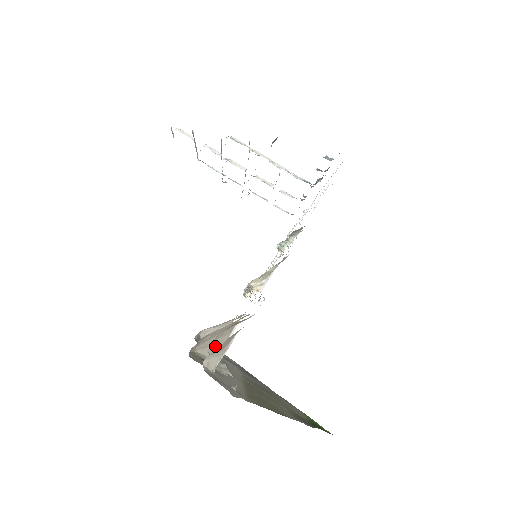
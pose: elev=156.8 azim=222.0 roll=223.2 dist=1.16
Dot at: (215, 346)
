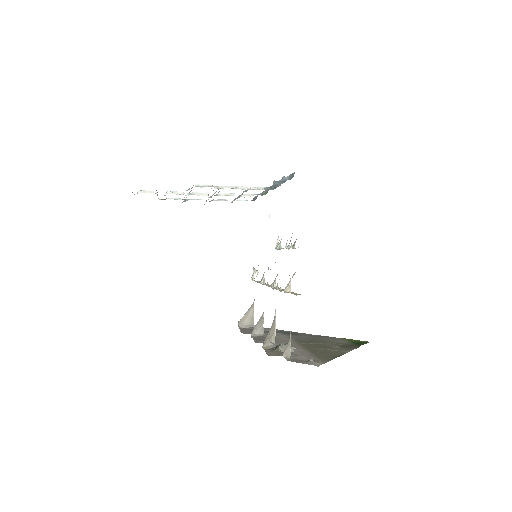
Dot at: (271, 335)
